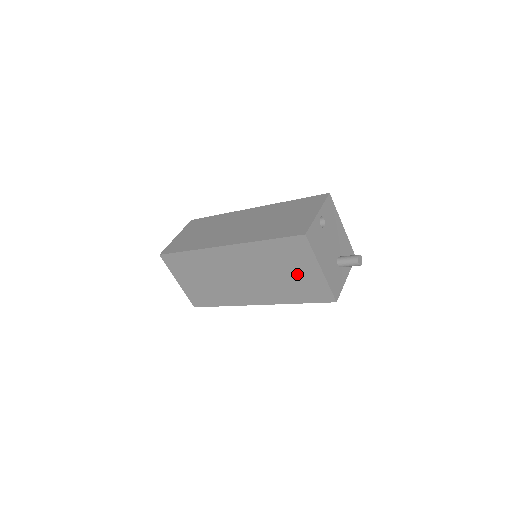
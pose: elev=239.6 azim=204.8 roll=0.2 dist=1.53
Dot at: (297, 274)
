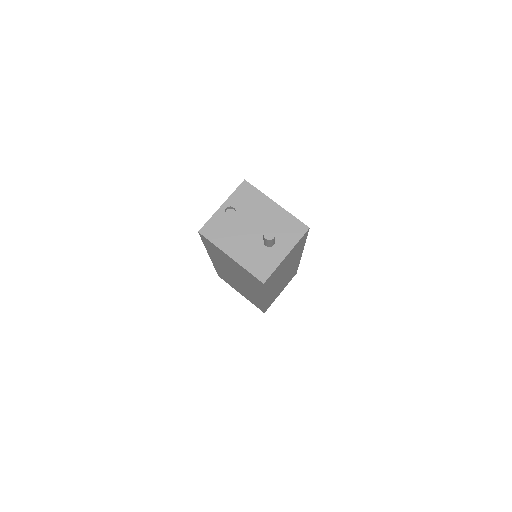
Dot at: (234, 266)
